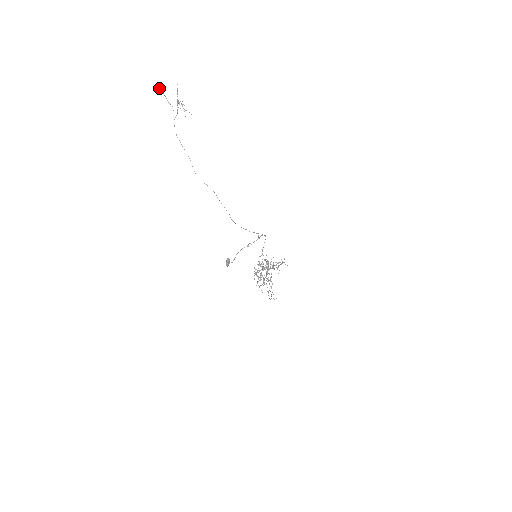
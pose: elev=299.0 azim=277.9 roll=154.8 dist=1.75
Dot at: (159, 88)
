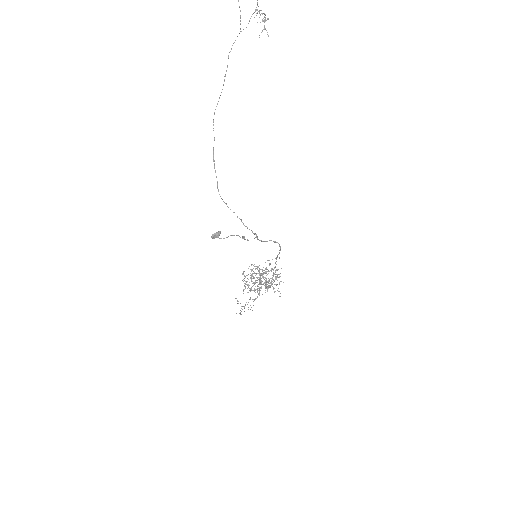
Dot at: out of frame
